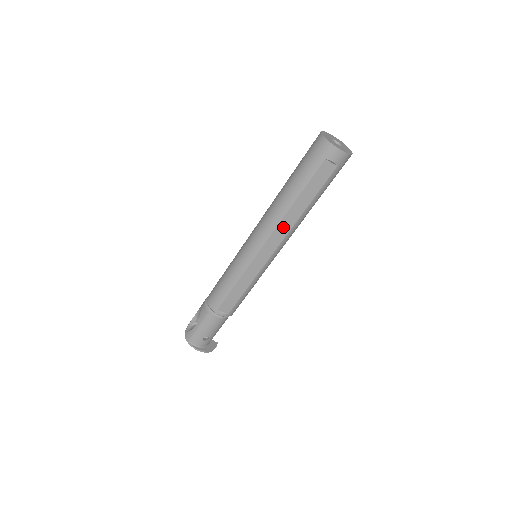
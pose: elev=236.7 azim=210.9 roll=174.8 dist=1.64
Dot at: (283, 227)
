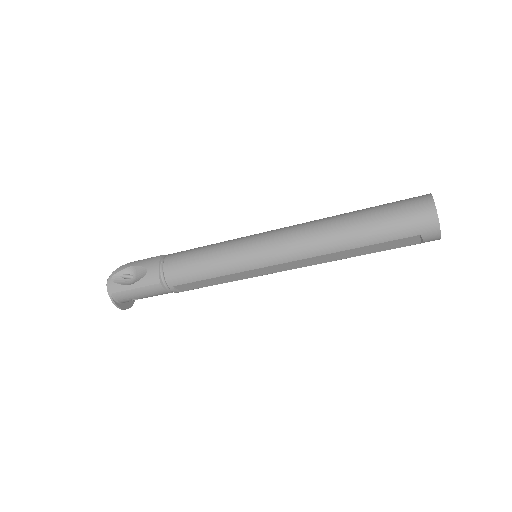
Dot at: (317, 259)
